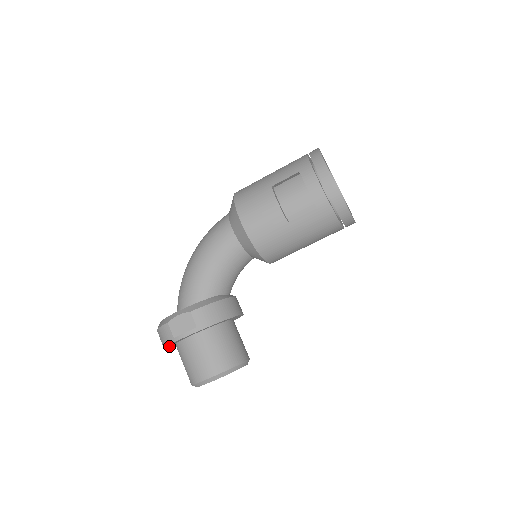
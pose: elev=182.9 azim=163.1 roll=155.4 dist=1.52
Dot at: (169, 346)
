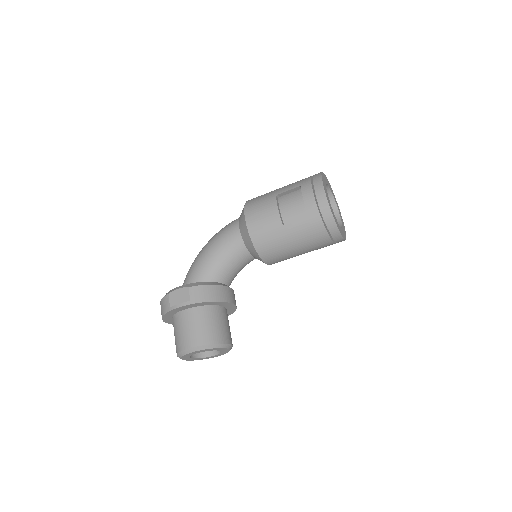
Dot at: (167, 319)
